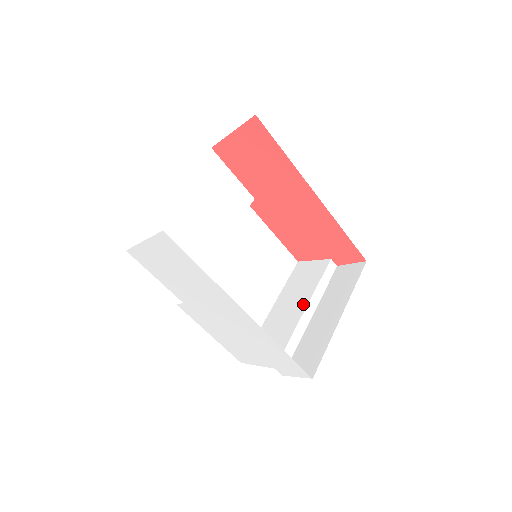
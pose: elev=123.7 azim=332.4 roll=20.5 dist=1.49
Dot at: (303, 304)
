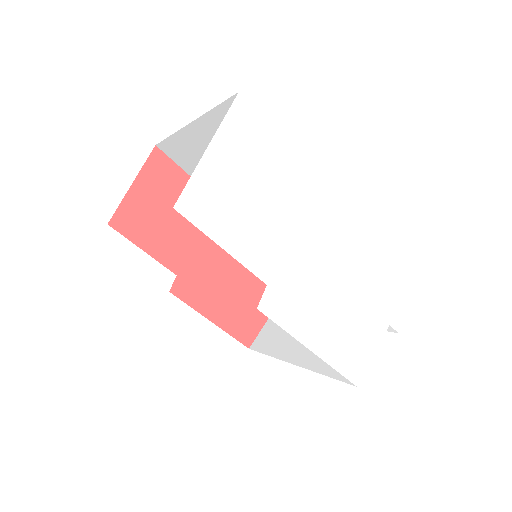
Dot at: occluded
